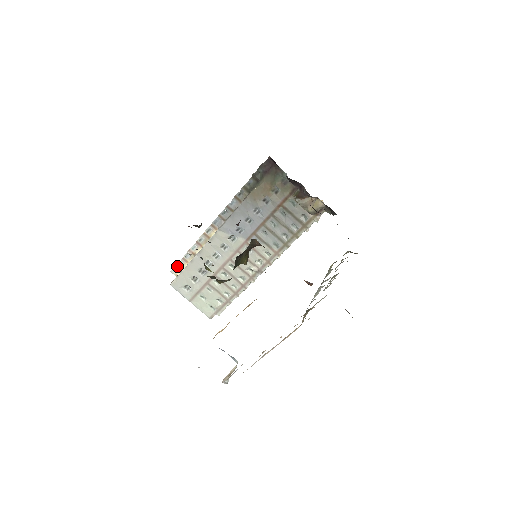
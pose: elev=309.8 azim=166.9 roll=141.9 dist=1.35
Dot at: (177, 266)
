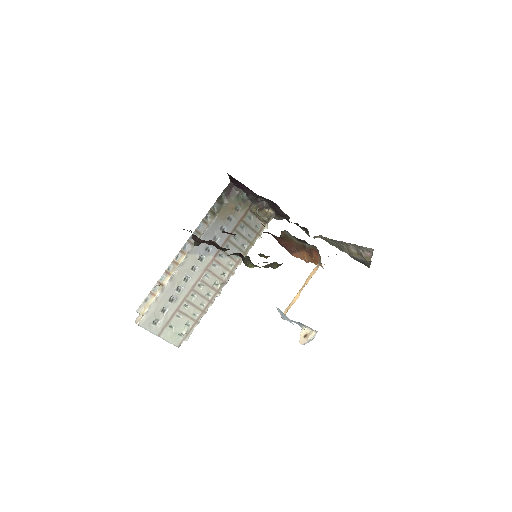
Dot at: (143, 303)
